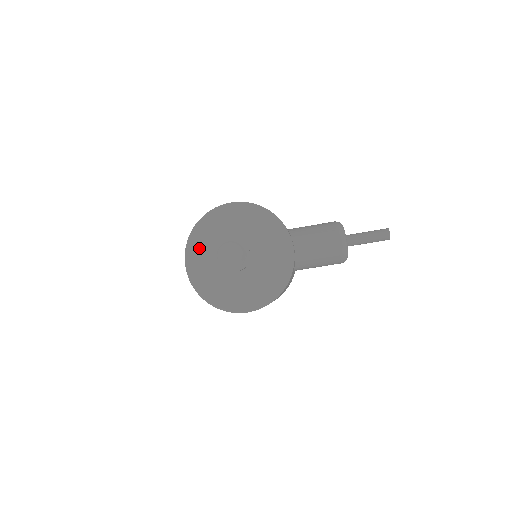
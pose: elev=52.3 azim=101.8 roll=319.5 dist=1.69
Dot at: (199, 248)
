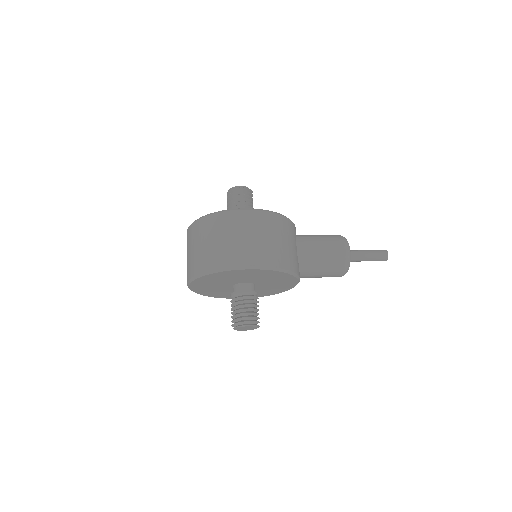
Dot at: (205, 282)
